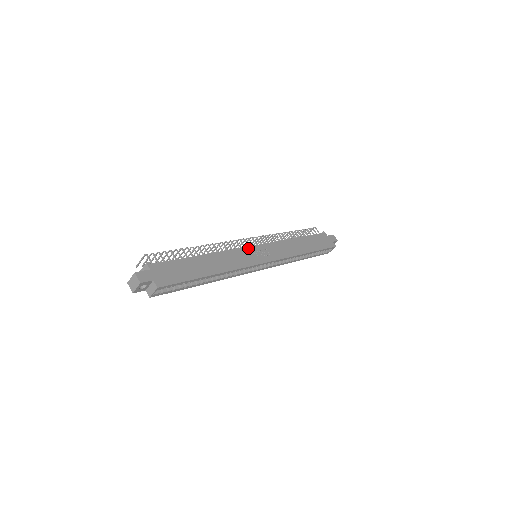
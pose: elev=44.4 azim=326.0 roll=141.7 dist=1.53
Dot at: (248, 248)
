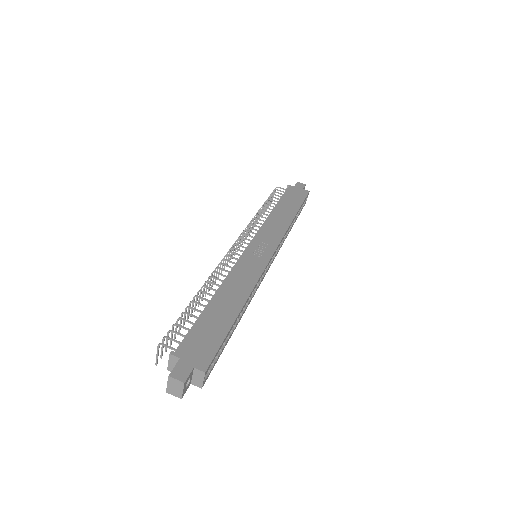
Dot at: (245, 254)
